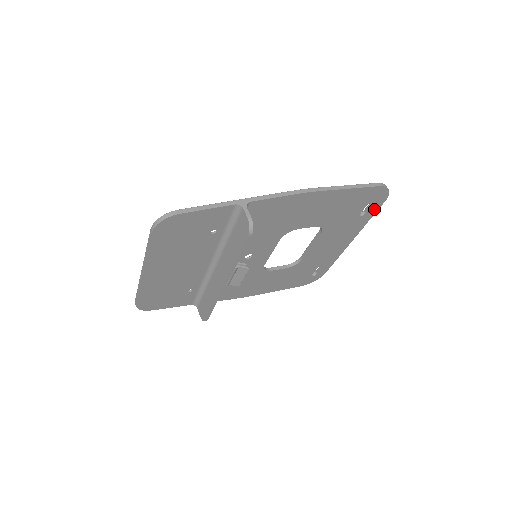
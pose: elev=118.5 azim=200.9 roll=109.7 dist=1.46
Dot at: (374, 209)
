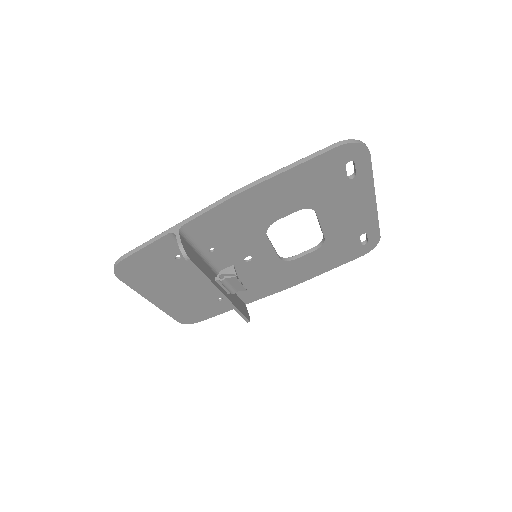
Dot at: (364, 166)
